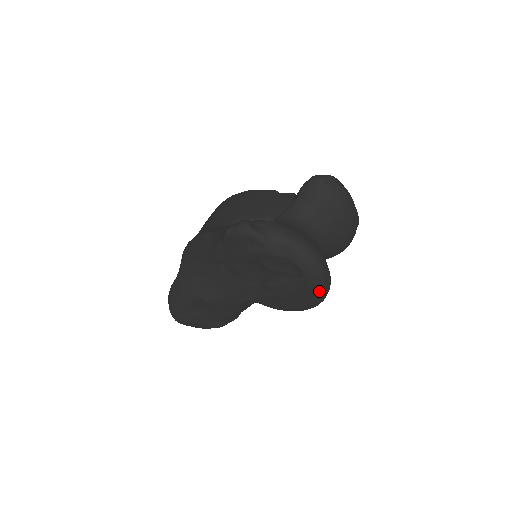
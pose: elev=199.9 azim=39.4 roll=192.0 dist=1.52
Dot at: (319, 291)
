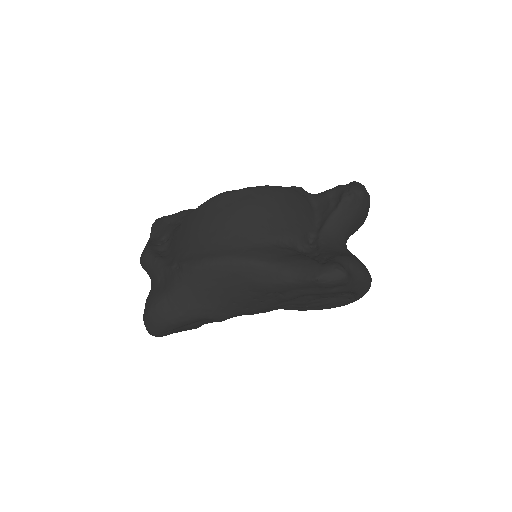
Dot at: occluded
